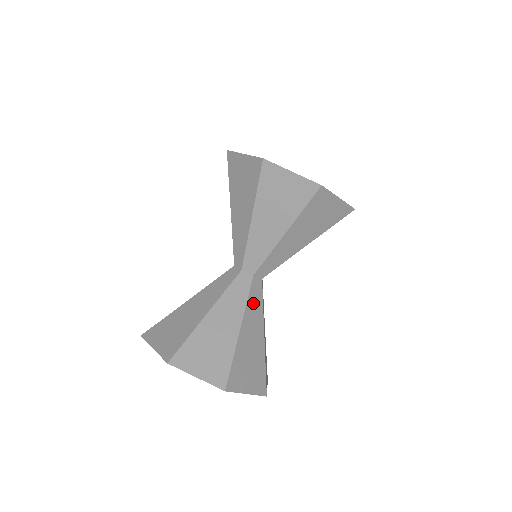
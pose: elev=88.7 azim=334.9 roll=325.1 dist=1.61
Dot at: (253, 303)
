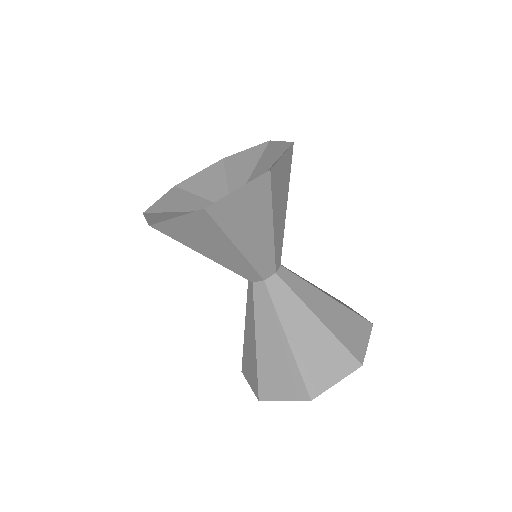
Dot at: (283, 304)
